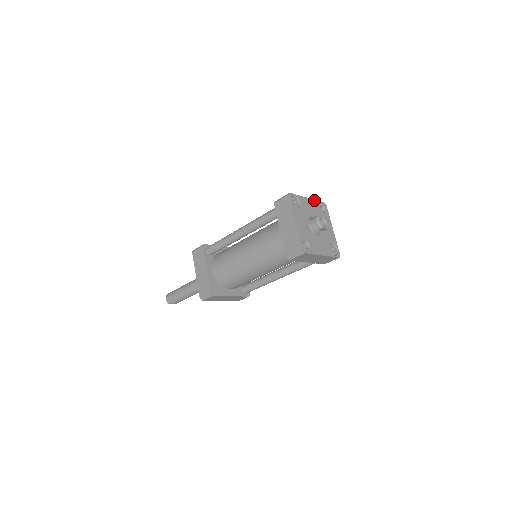
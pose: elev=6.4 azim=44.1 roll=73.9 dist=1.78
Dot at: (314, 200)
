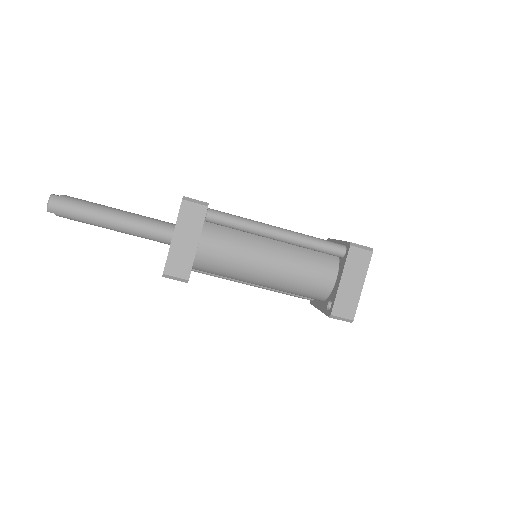
Dot at: occluded
